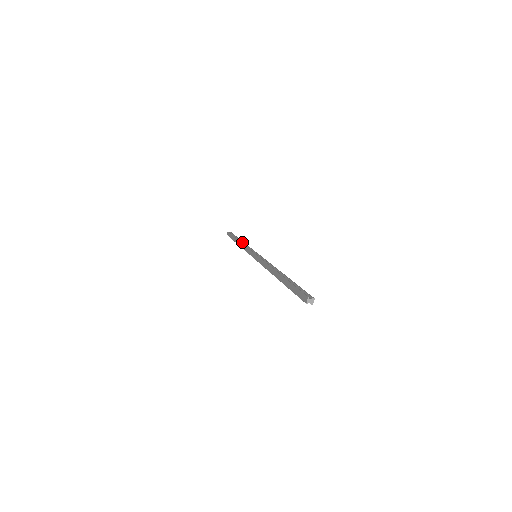
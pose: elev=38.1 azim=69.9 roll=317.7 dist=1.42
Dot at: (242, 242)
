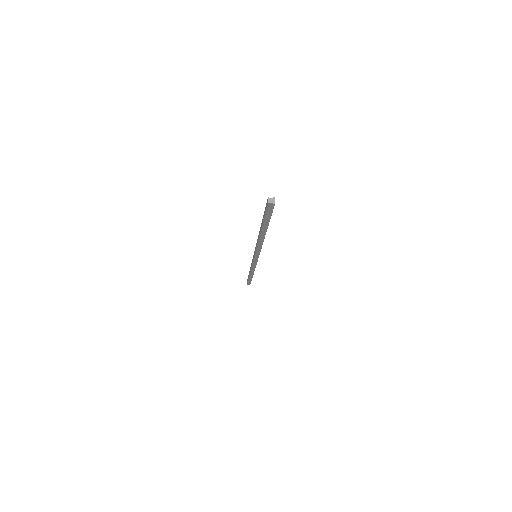
Dot at: occluded
